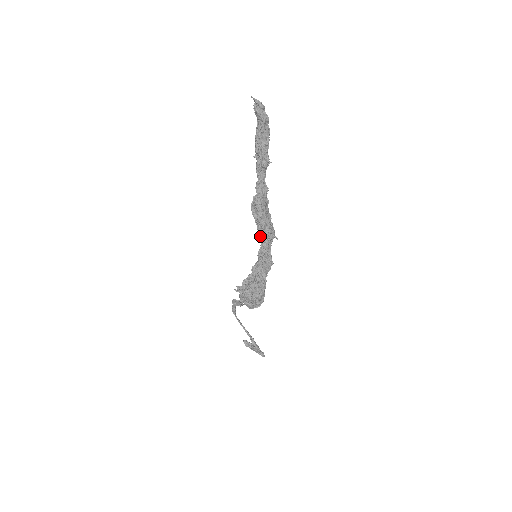
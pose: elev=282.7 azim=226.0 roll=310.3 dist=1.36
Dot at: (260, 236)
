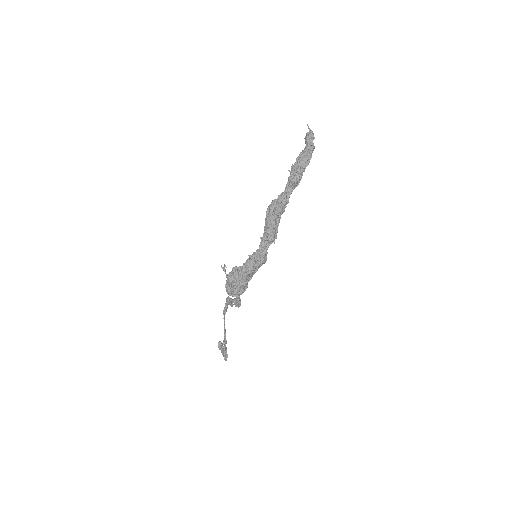
Dot at: (263, 235)
